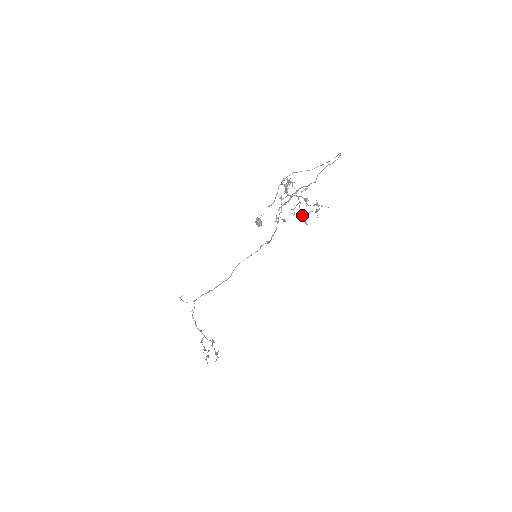
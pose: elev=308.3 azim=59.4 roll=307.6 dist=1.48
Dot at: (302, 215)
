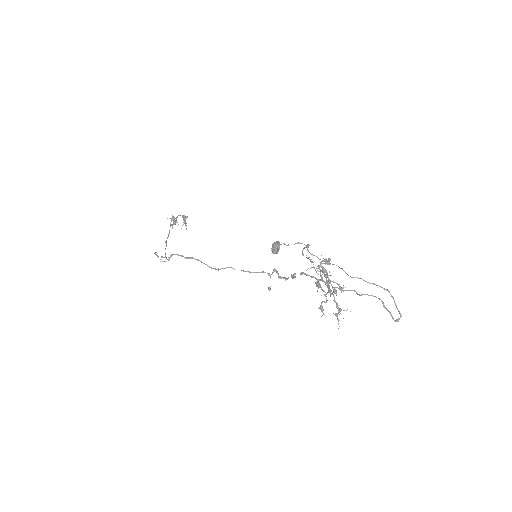
Dot at: (329, 261)
